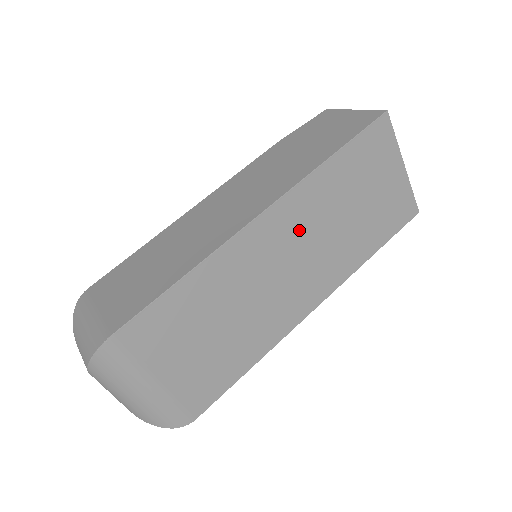
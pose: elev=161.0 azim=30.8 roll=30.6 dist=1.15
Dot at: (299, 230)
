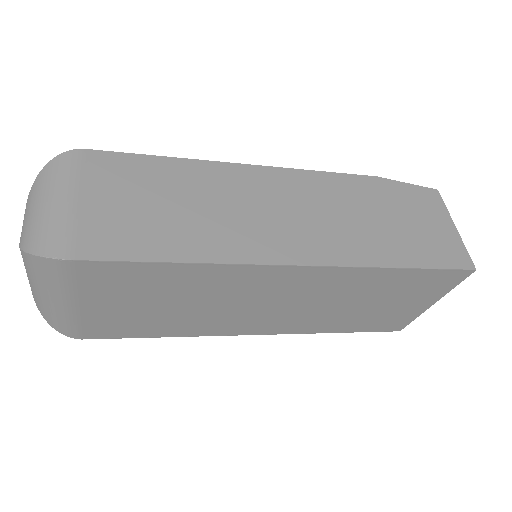
Dot at: (310, 291)
